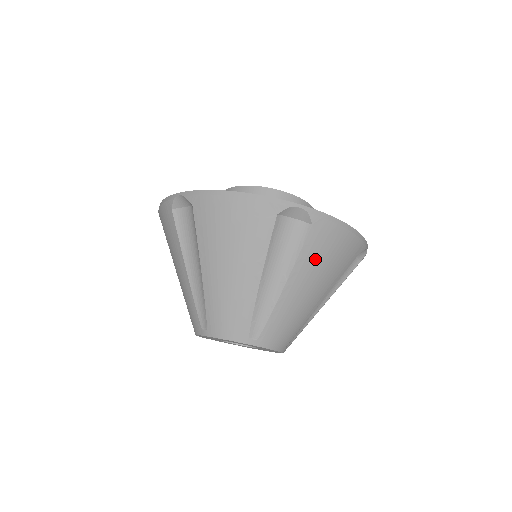
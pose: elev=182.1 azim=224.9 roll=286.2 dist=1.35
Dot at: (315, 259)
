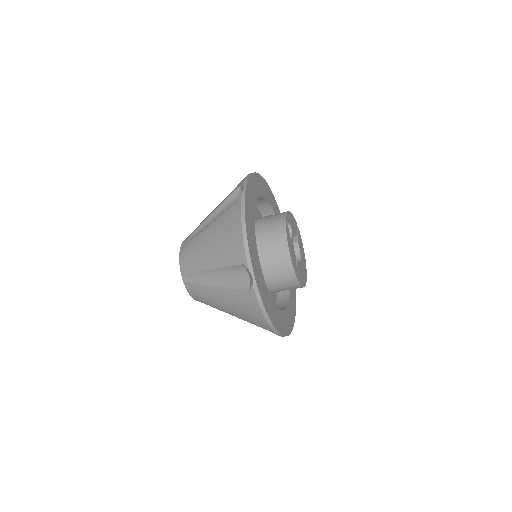
Dot at: (238, 301)
